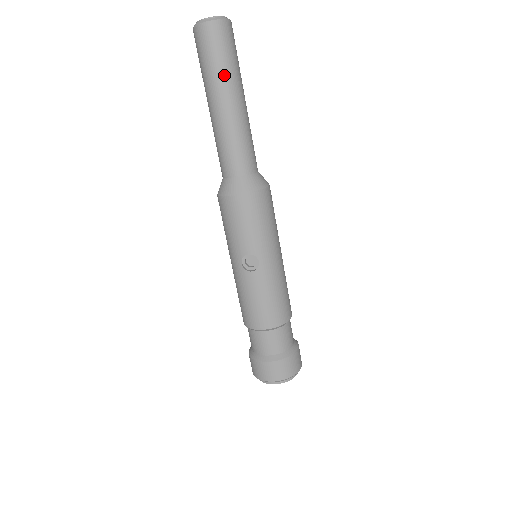
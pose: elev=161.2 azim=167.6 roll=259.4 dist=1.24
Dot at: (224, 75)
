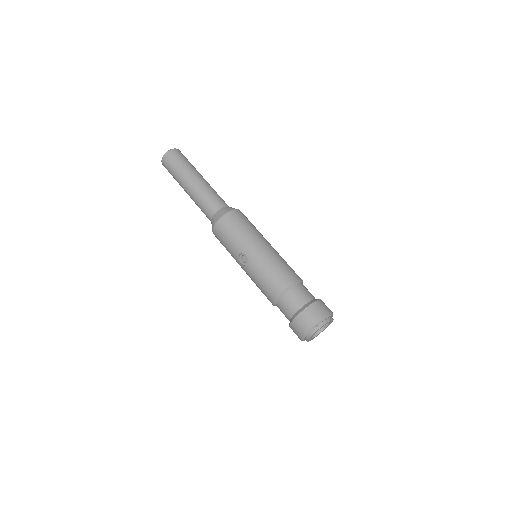
Dot at: (180, 173)
